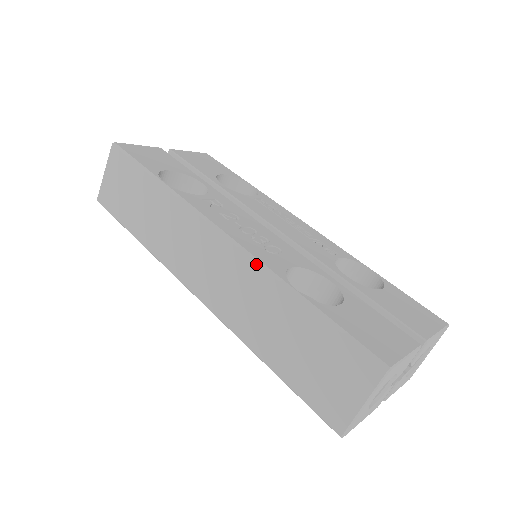
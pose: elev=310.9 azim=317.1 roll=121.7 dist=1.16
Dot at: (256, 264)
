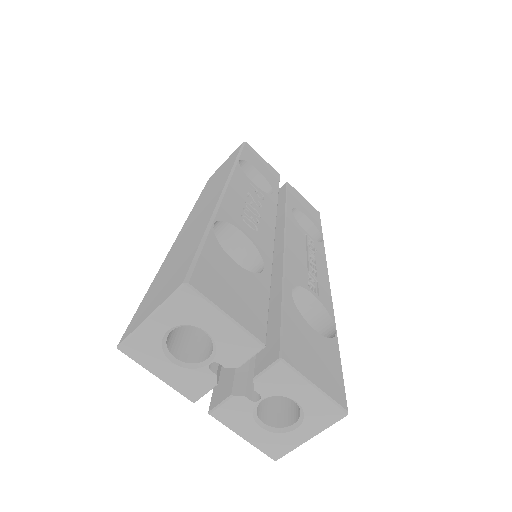
Dot at: (216, 204)
